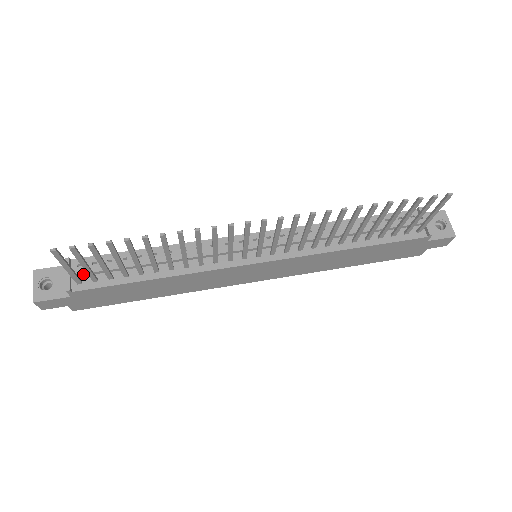
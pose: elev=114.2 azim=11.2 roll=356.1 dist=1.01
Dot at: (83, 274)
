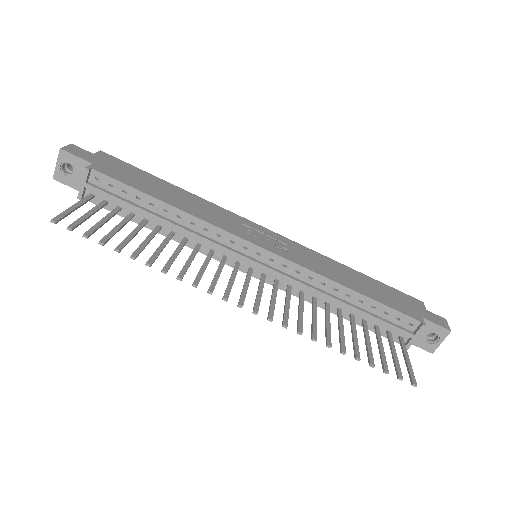
Dot at: (97, 192)
